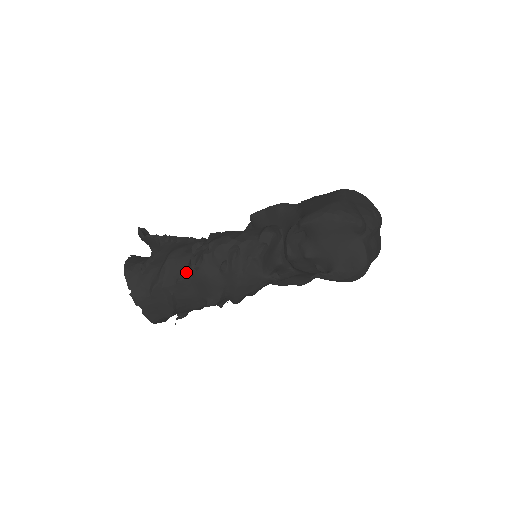
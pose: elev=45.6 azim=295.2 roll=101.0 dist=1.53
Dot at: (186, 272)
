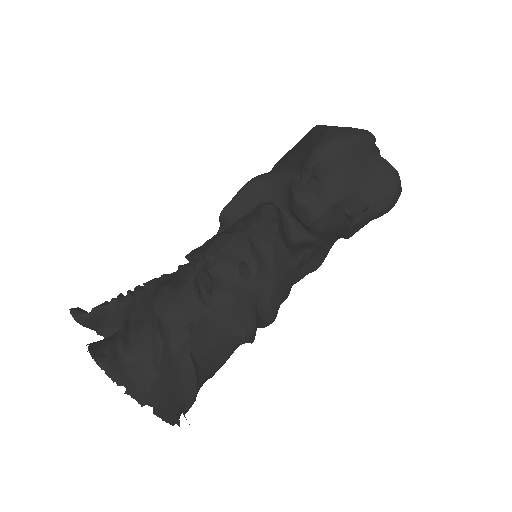
Dot at: (194, 309)
